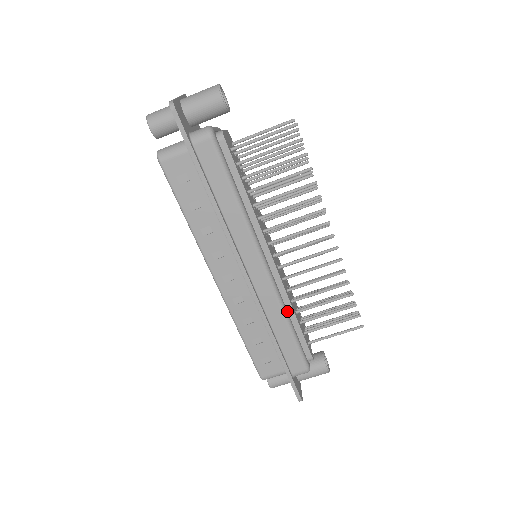
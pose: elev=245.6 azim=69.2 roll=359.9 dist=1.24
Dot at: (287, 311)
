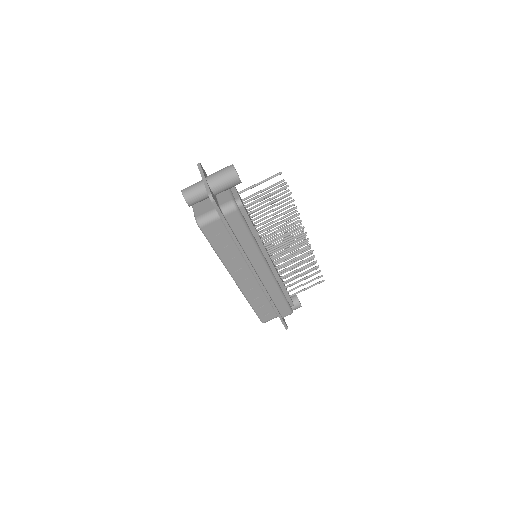
Dot at: (280, 286)
